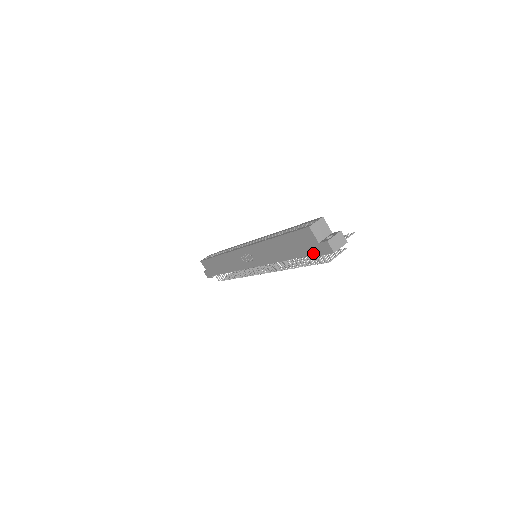
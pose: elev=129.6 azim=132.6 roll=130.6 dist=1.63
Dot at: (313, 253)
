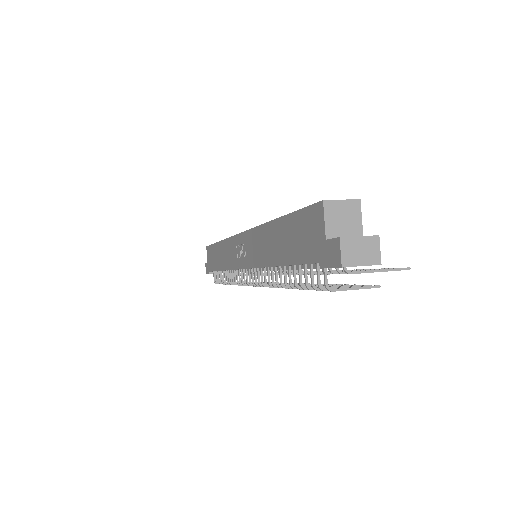
Dot at: (312, 260)
